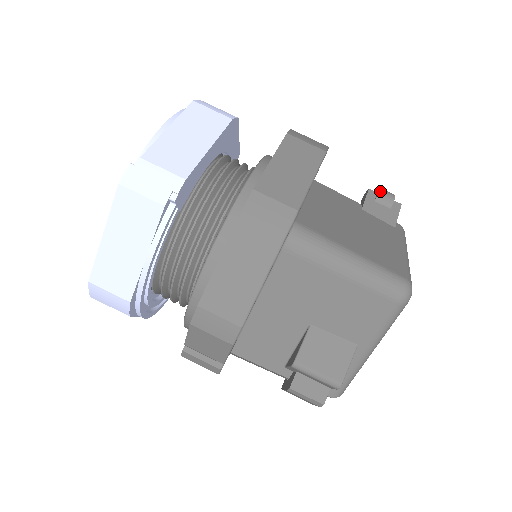
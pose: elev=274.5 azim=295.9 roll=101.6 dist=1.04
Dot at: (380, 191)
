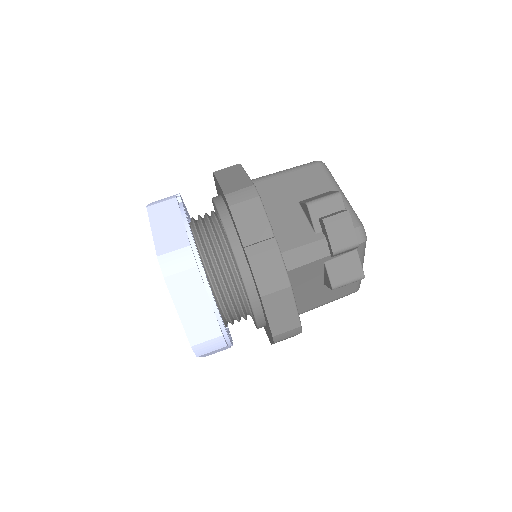
Dot at: occluded
